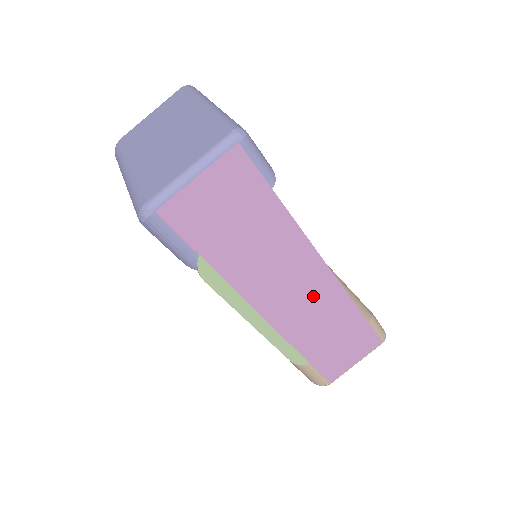
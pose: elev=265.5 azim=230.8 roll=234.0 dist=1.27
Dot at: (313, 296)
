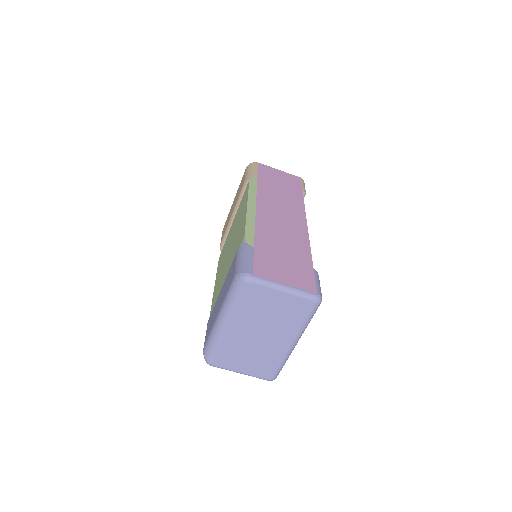
Dot at: occluded
